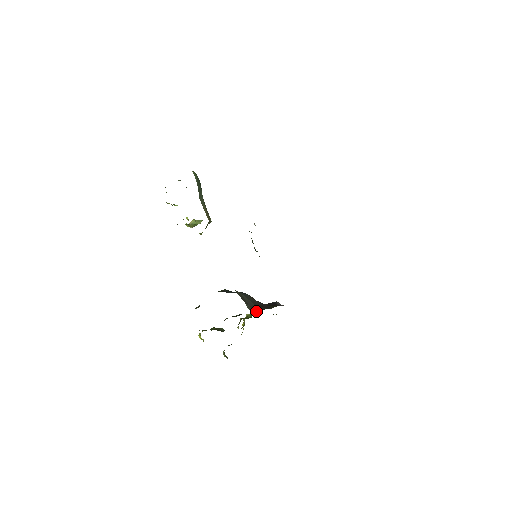
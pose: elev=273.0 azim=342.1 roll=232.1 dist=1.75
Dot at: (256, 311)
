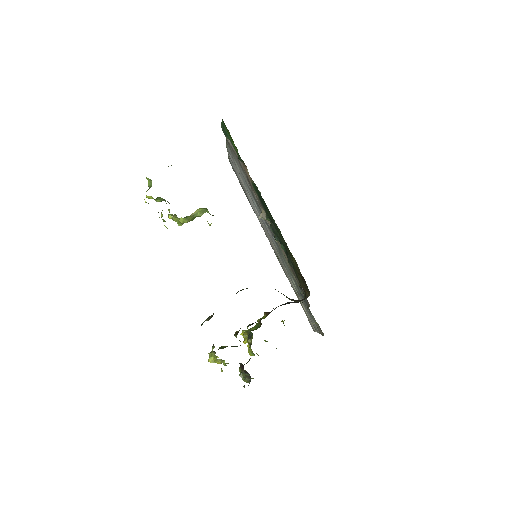
Dot at: (298, 301)
